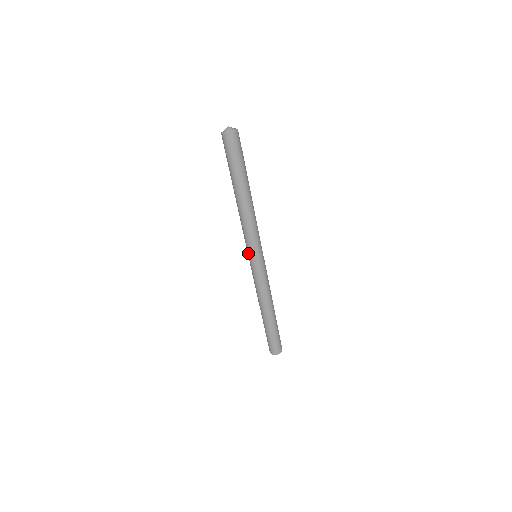
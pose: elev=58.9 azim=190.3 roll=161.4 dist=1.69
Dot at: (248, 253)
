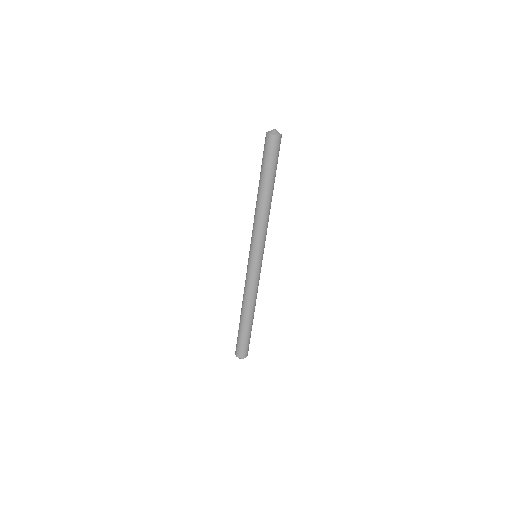
Dot at: (251, 251)
